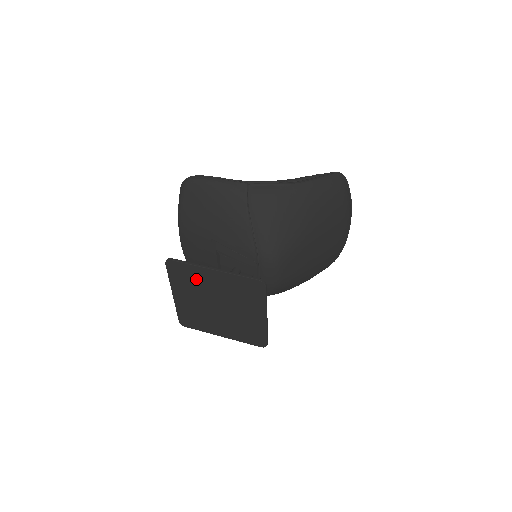
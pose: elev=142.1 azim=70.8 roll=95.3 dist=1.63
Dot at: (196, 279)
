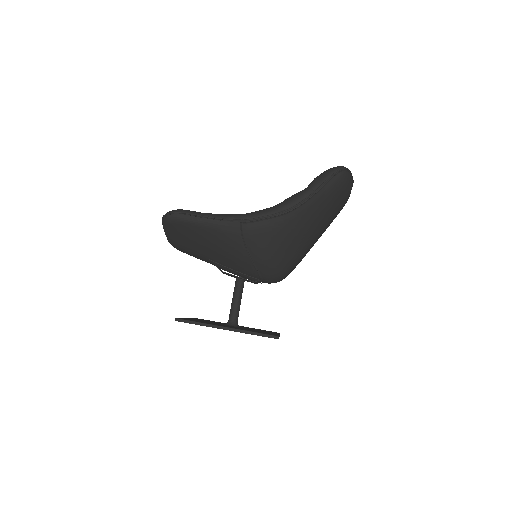
Dot at: occluded
